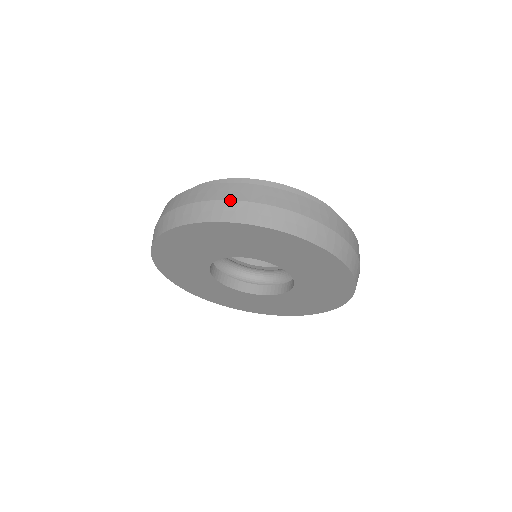
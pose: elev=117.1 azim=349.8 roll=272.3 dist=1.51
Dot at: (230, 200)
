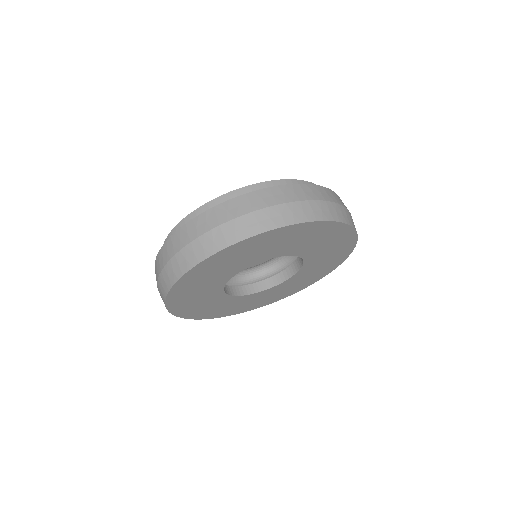
Dot at: (202, 235)
